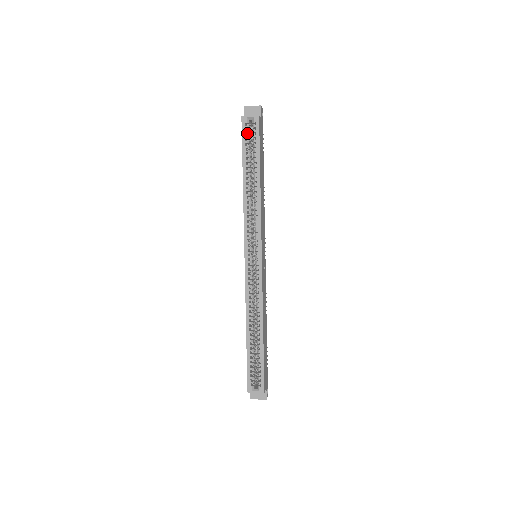
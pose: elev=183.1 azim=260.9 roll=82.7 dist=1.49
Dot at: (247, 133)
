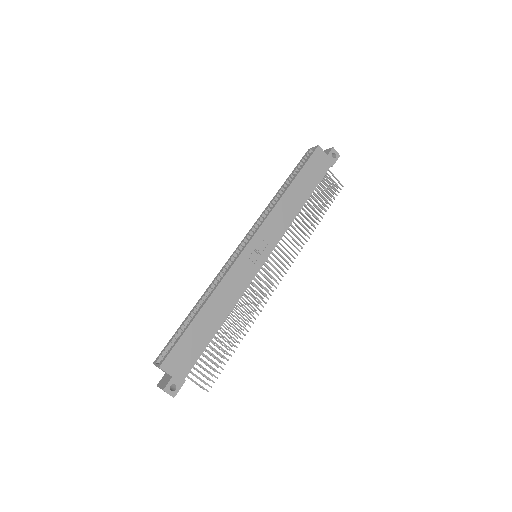
Dot at: occluded
